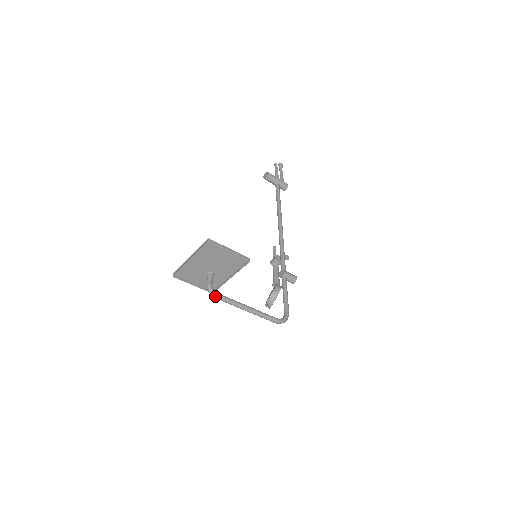
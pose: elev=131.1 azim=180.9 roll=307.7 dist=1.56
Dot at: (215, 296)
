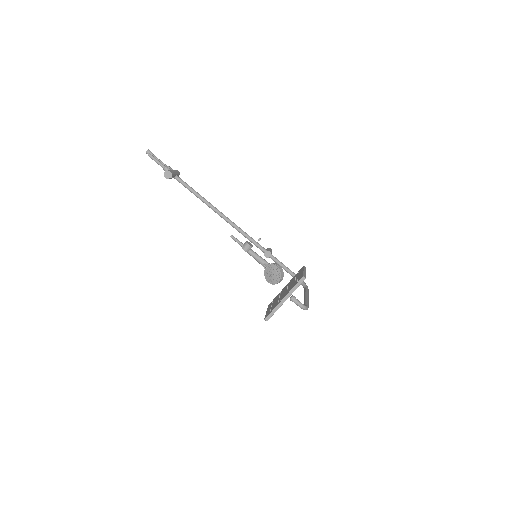
Dot at: occluded
